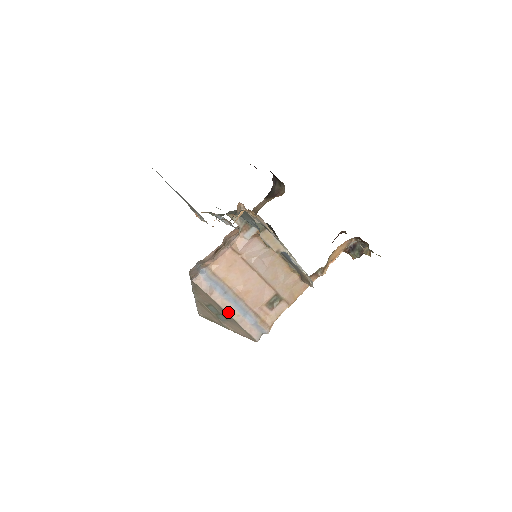
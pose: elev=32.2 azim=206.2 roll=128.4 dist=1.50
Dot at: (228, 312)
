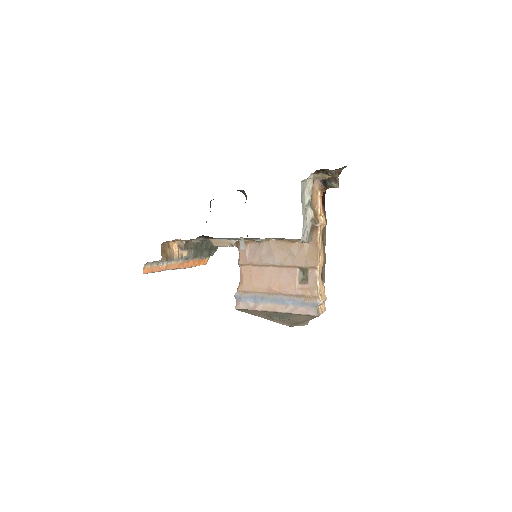
Dot at: (276, 311)
